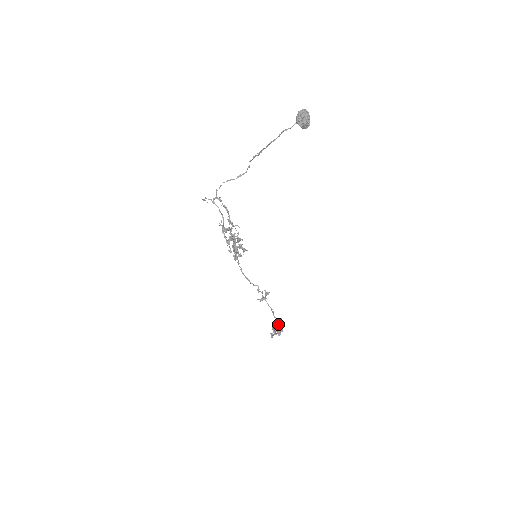
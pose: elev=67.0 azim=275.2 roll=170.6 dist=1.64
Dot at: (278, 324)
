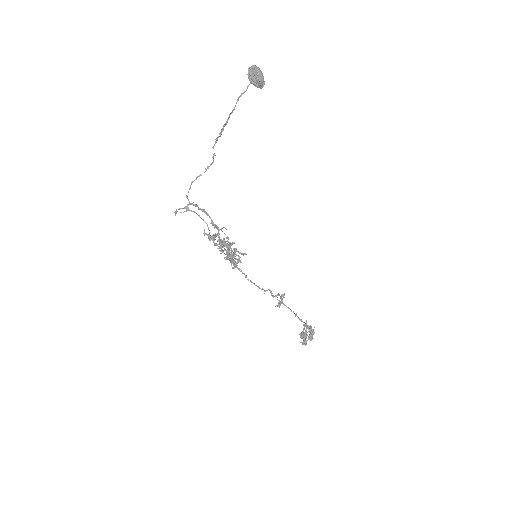
Dot at: occluded
